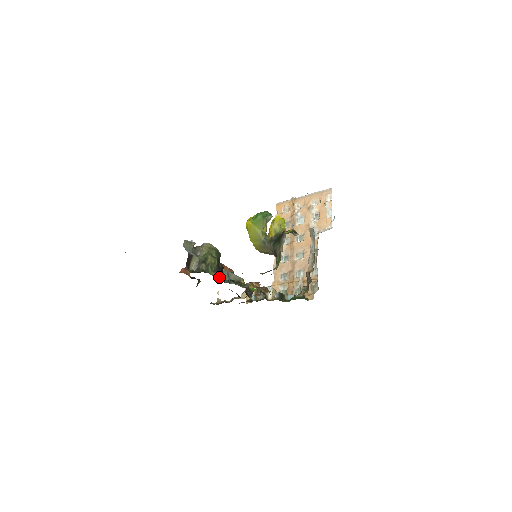
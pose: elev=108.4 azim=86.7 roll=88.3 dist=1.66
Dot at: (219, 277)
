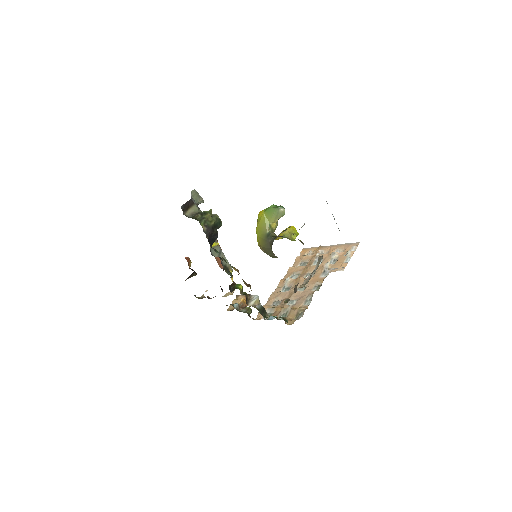
Dot at: (208, 236)
